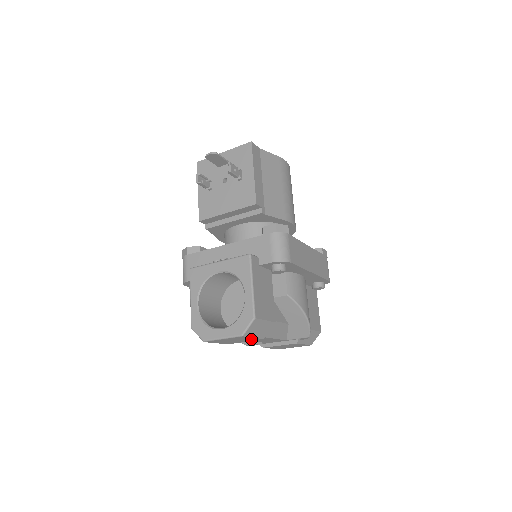
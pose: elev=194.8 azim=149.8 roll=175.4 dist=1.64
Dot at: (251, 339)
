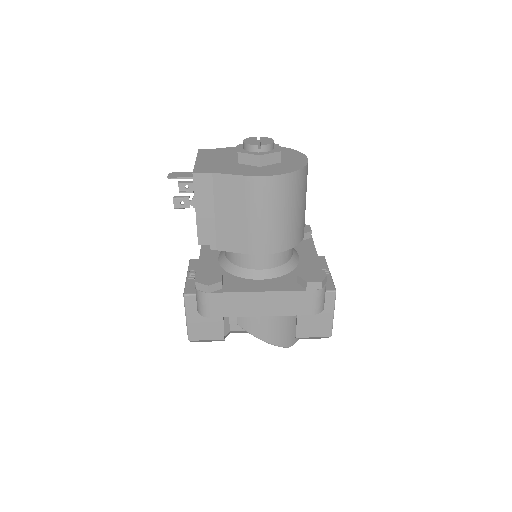
Dot at: occluded
